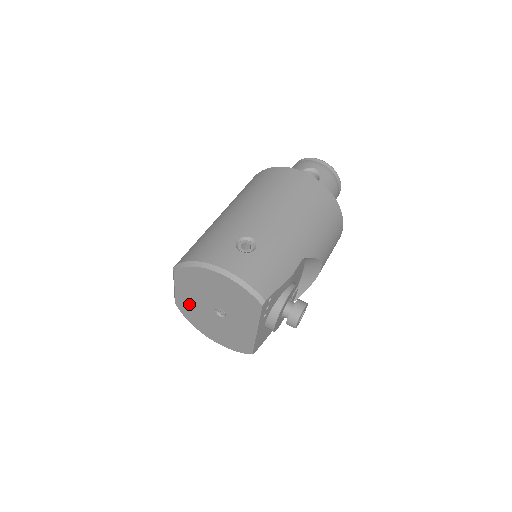
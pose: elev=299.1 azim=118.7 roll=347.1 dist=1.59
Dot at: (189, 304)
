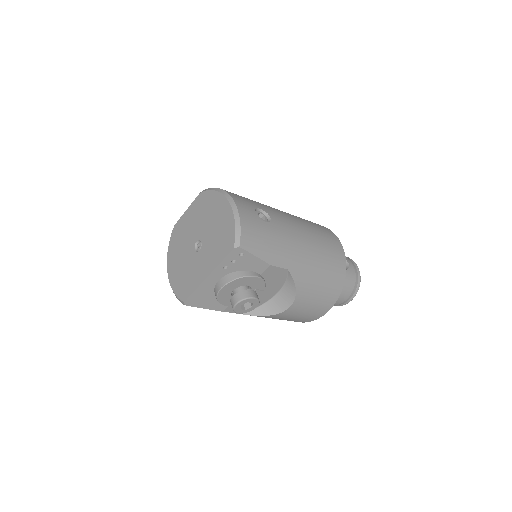
Dot at: (184, 229)
